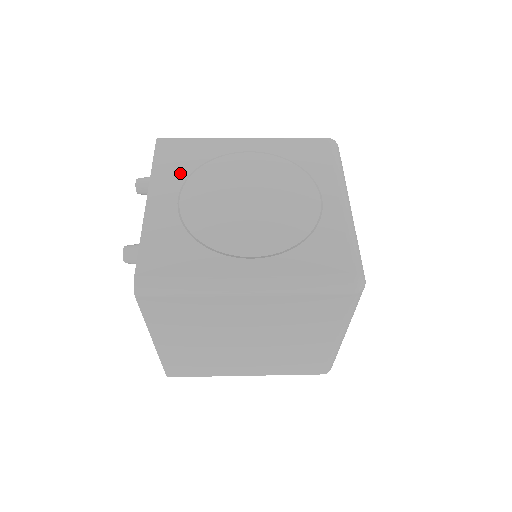
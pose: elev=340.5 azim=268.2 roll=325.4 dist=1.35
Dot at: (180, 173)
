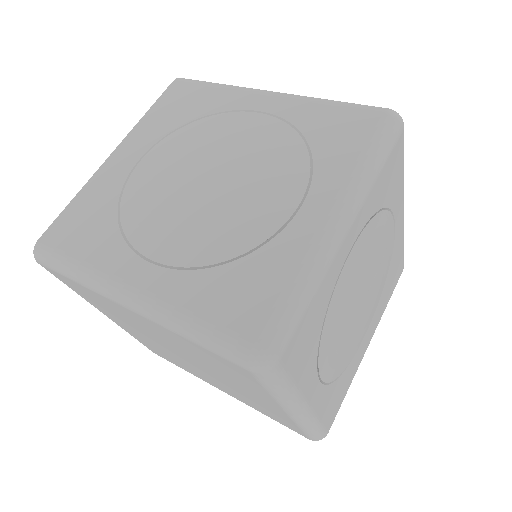
Dot at: (166, 126)
